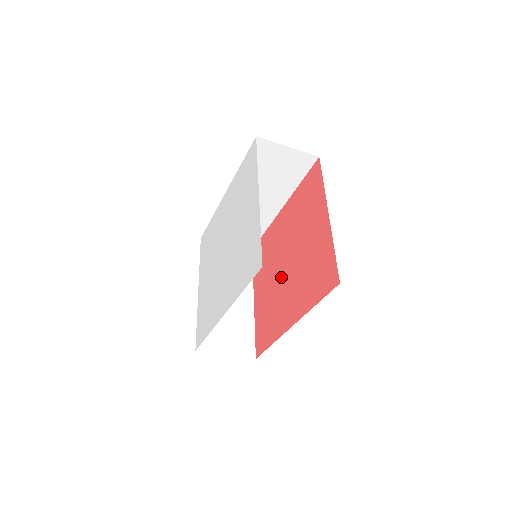
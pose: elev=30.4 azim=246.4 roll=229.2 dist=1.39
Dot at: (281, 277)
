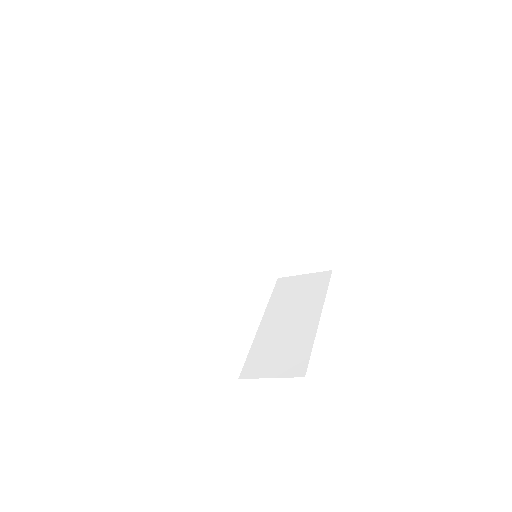
Dot at: occluded
